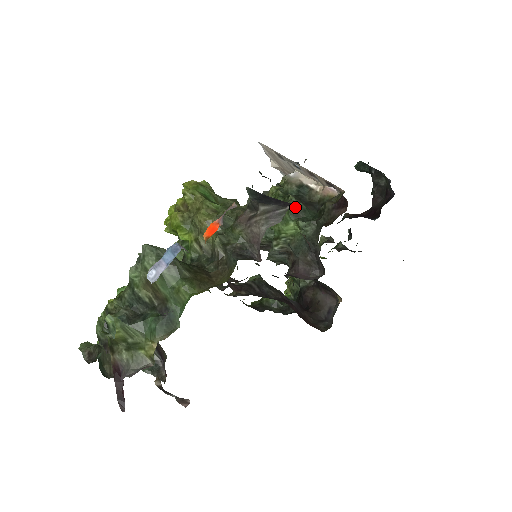
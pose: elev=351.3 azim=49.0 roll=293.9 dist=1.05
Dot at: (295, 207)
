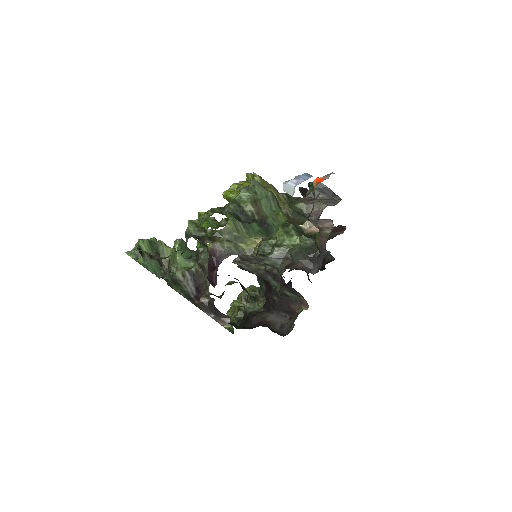
Dot at: (298, 228)
